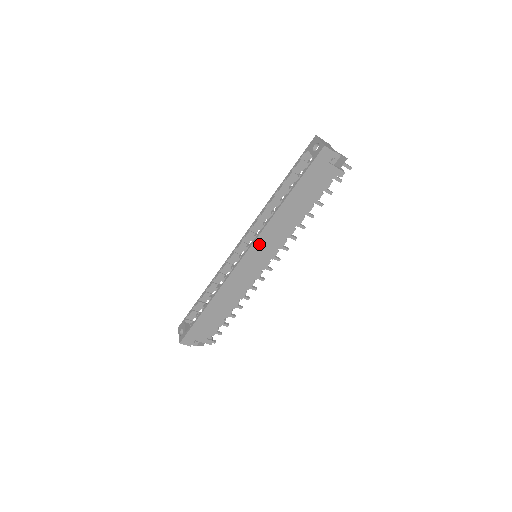
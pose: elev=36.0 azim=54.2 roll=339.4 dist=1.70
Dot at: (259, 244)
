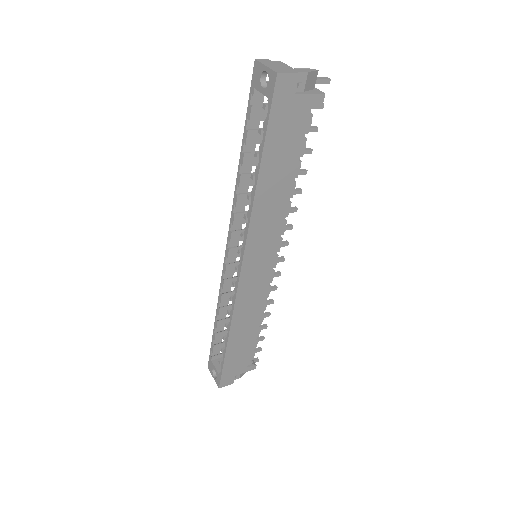
Dot at: (253, 246)
